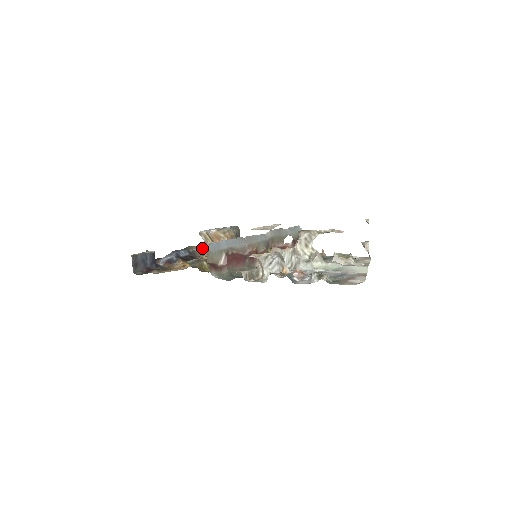
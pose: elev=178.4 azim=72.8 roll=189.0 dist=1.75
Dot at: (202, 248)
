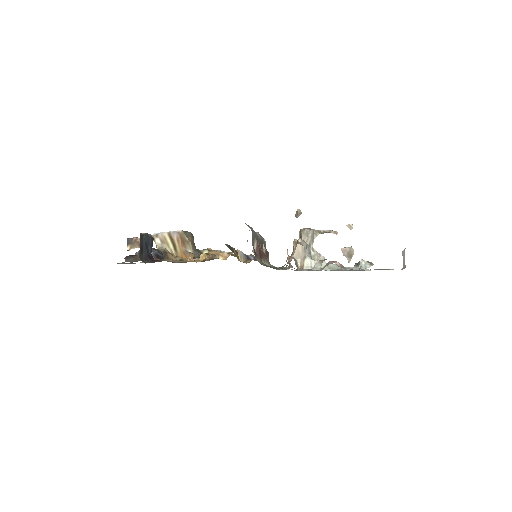
Dot at: occluded
